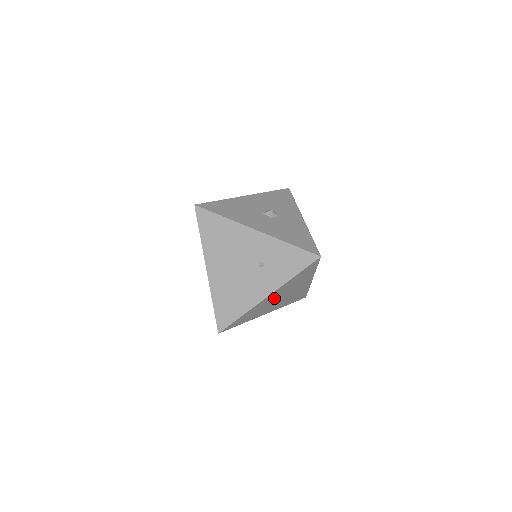
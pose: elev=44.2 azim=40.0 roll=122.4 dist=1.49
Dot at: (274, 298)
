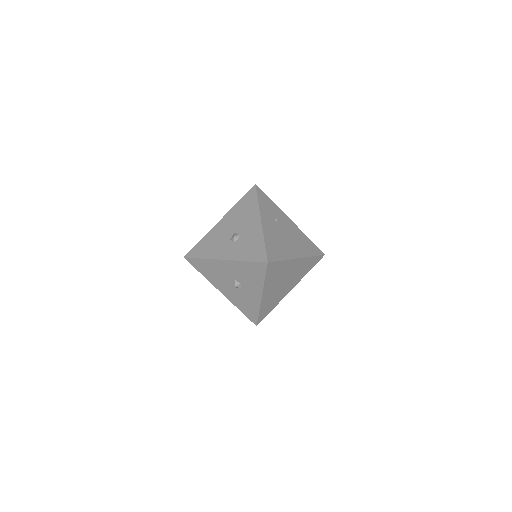
Dot at: occluded
